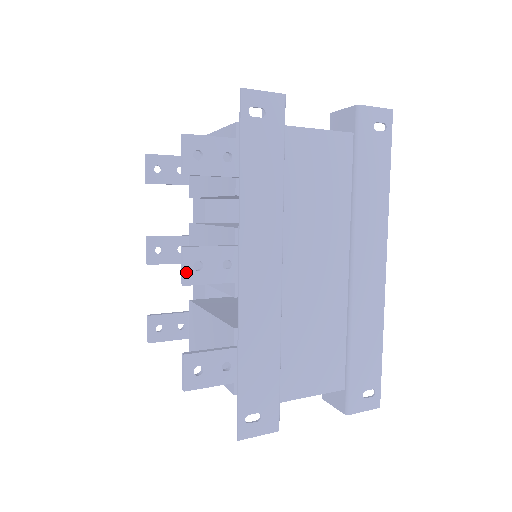
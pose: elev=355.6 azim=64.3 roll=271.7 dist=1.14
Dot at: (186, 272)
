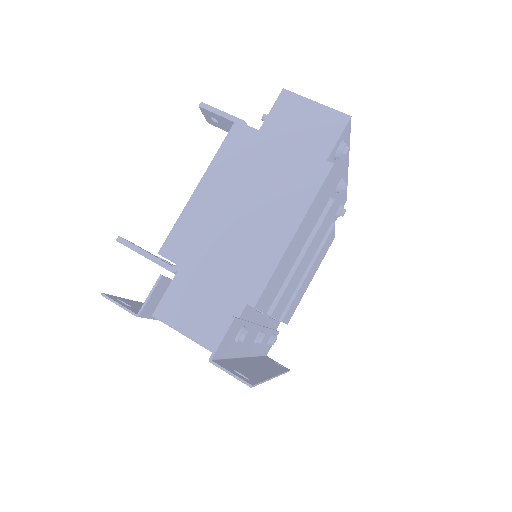
Dot at: occluded
